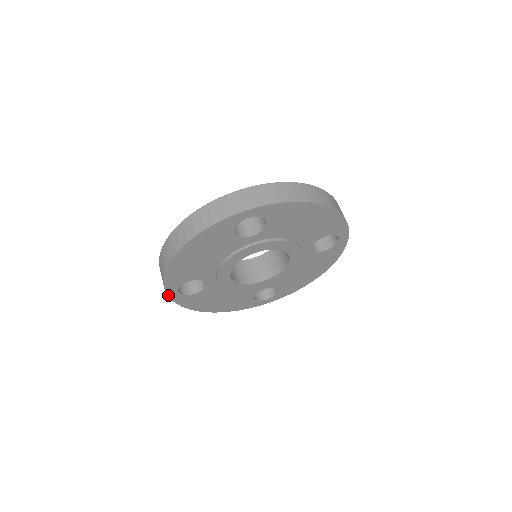
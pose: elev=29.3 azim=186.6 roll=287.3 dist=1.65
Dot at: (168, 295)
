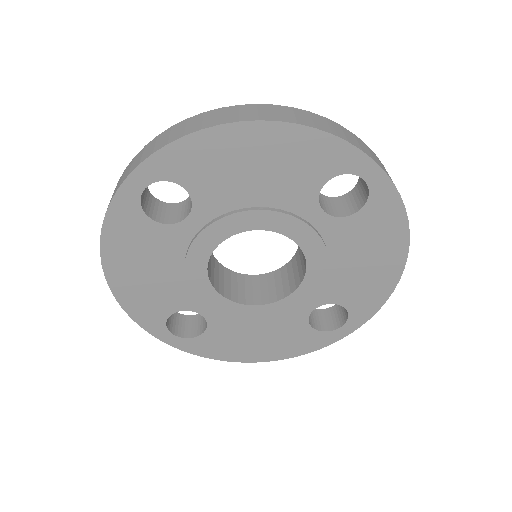
Dot at: (165, 342)
